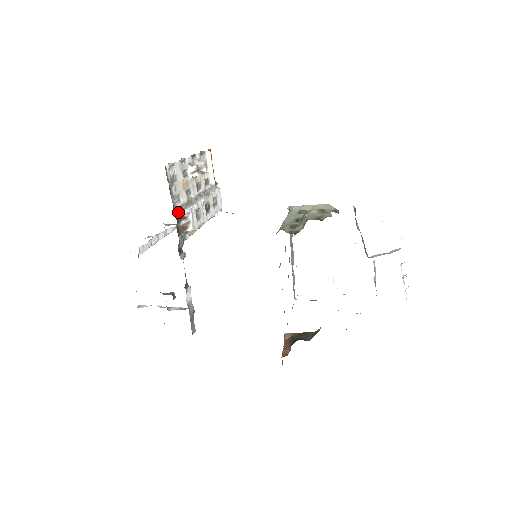
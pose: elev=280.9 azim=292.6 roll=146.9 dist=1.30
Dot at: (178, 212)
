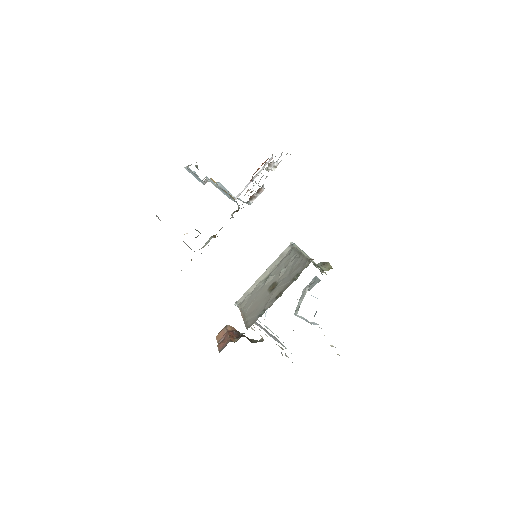
Dot at: (262, 186)
